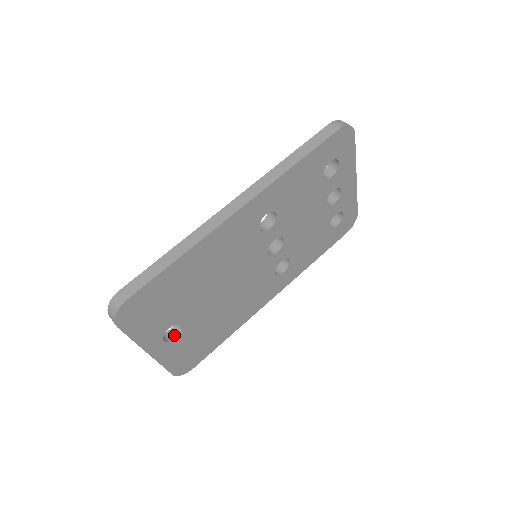
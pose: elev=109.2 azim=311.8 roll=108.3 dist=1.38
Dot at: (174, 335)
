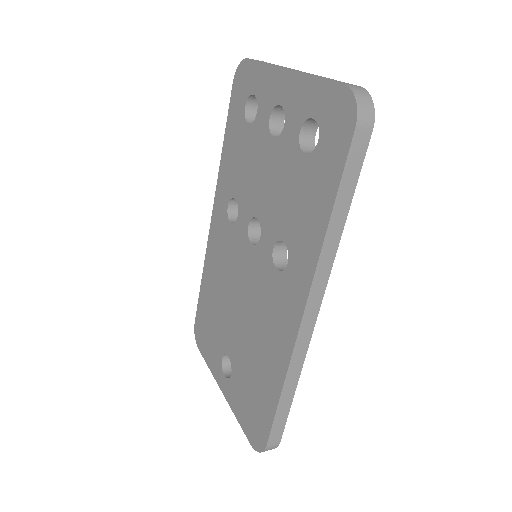
Dot at: occluded
